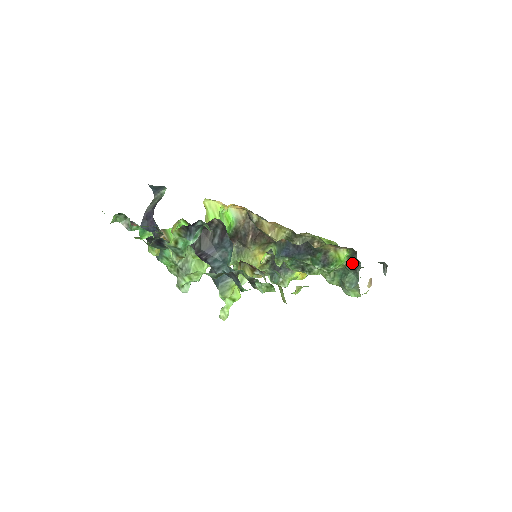
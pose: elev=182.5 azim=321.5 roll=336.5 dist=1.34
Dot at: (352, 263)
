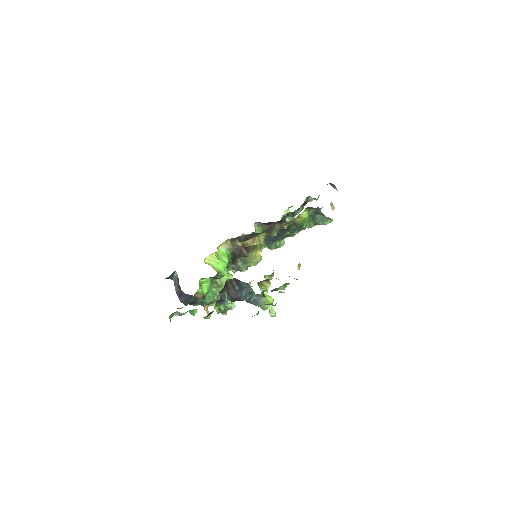
Dot at: (313, 211)
